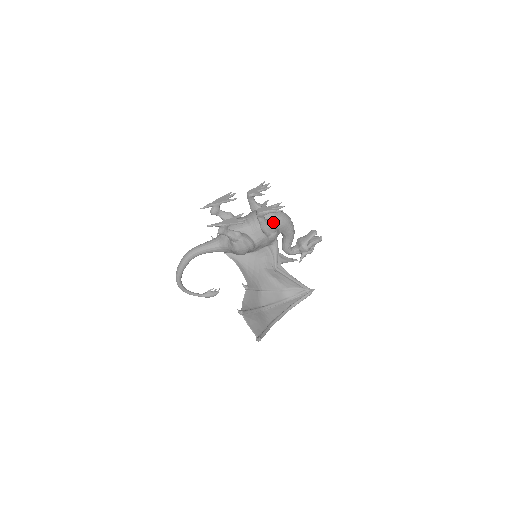
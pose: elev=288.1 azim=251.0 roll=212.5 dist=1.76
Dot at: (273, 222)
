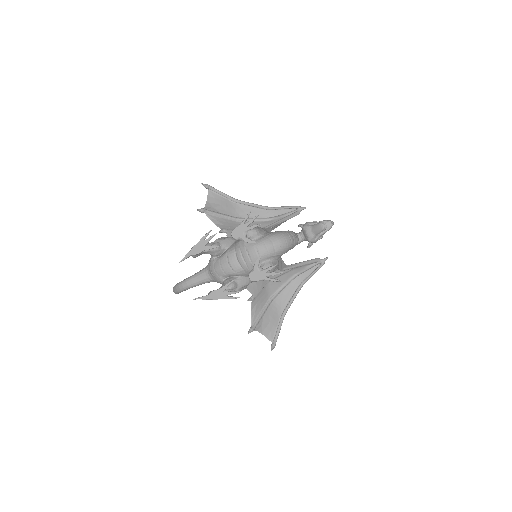
Dot at: occluded
